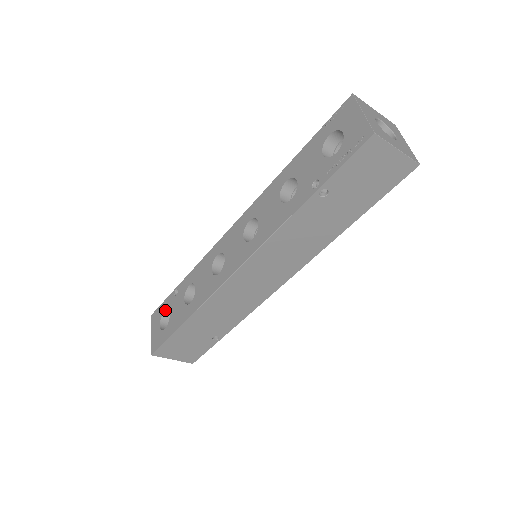
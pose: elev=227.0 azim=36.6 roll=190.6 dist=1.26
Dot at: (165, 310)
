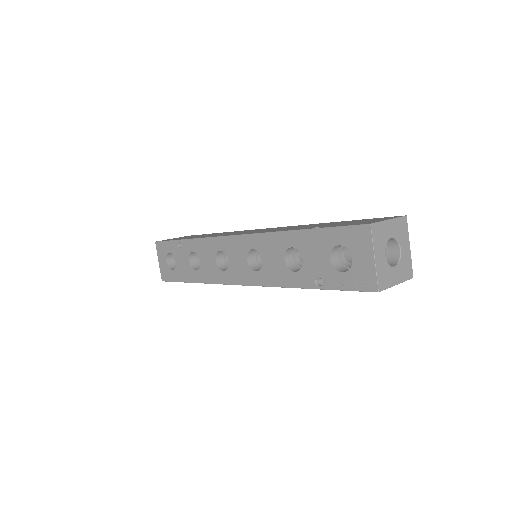
Dot at: (170, 252)
